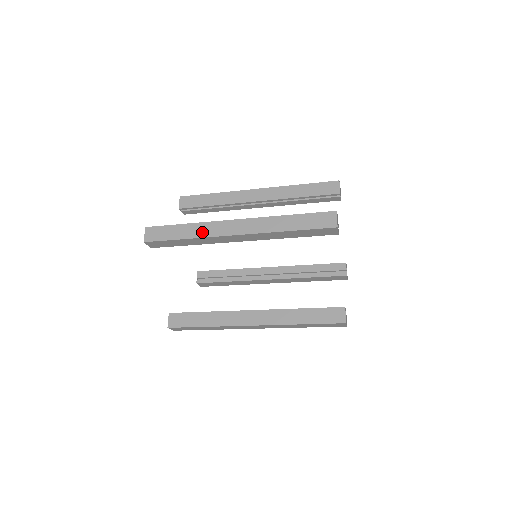
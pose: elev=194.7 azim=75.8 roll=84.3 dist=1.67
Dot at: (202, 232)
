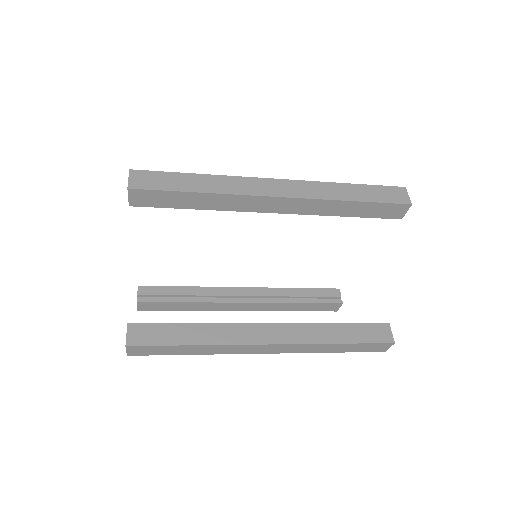
Dot at: (227, 187)
